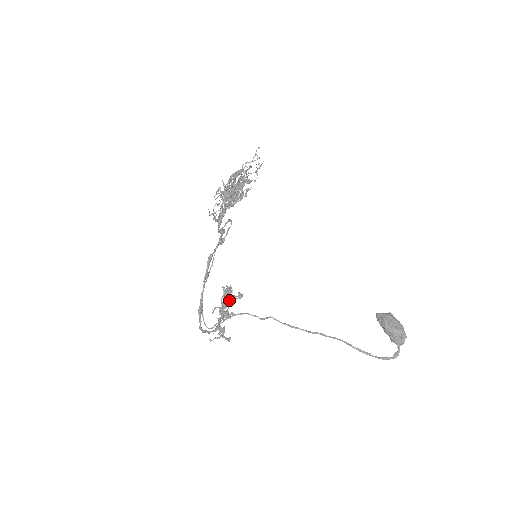
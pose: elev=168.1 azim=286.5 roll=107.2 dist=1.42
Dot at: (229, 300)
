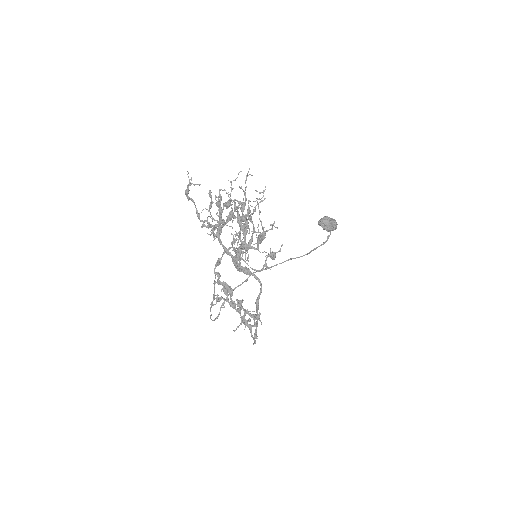
Dot at: (225, 291)
